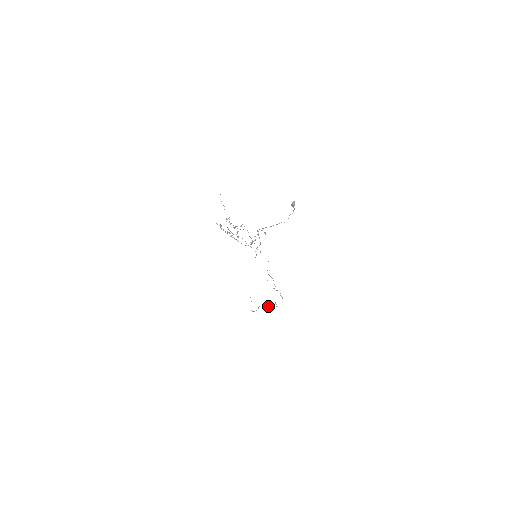
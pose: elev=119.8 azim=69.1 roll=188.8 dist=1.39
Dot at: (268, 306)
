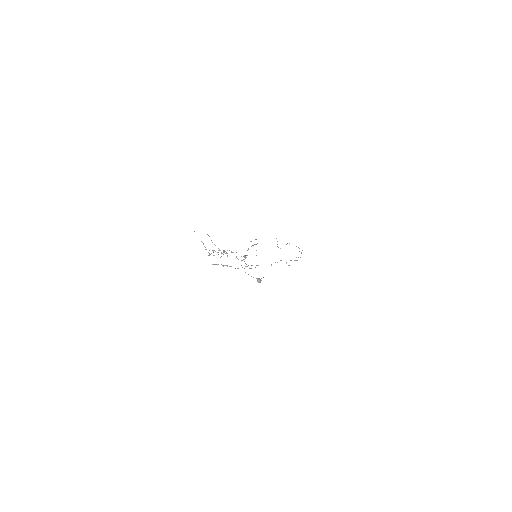
Dot at: occluded
